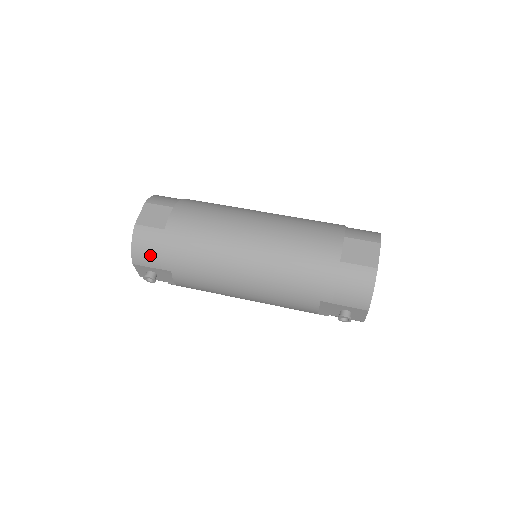
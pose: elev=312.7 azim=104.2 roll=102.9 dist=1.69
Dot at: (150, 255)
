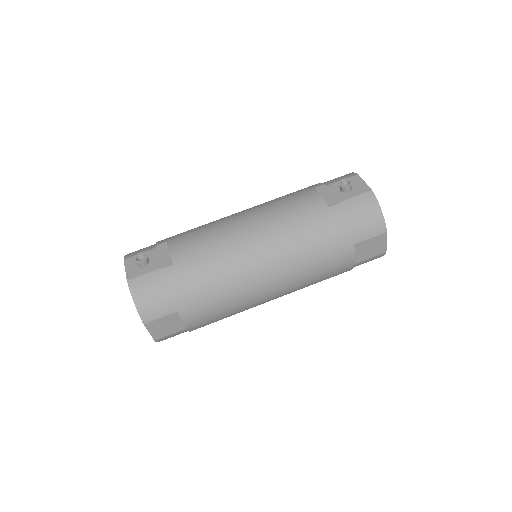
Dot at: occluded
